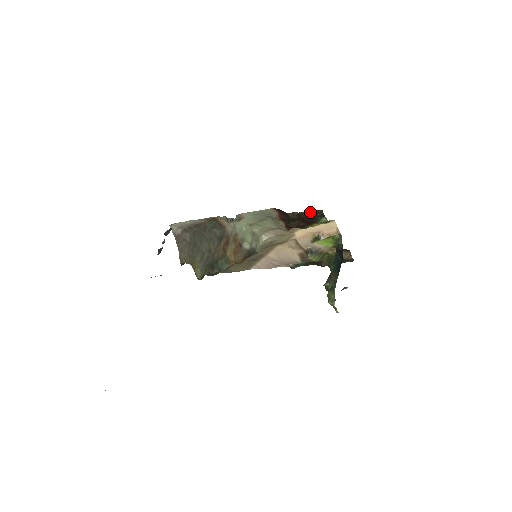
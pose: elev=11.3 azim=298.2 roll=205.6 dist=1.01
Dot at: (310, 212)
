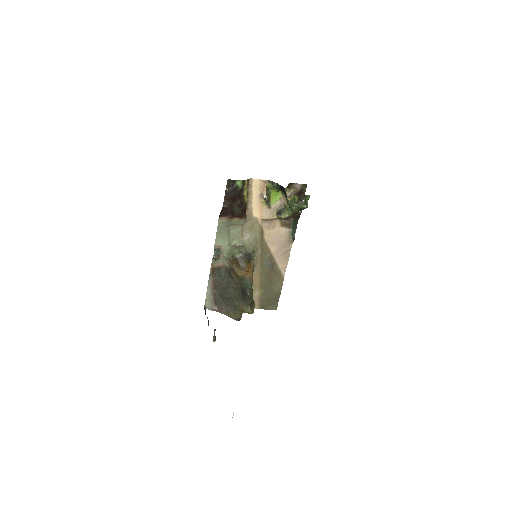
Dot at: (227, 190)
